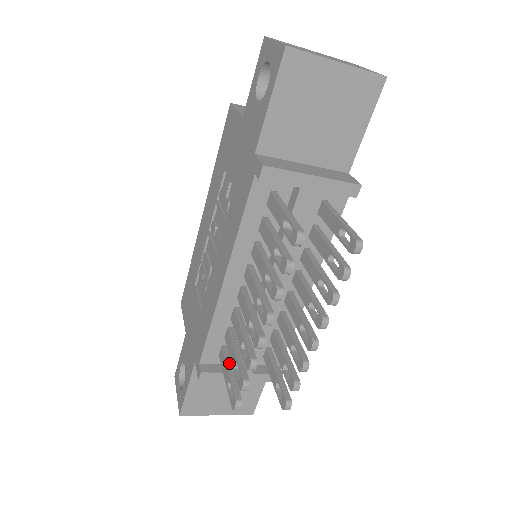
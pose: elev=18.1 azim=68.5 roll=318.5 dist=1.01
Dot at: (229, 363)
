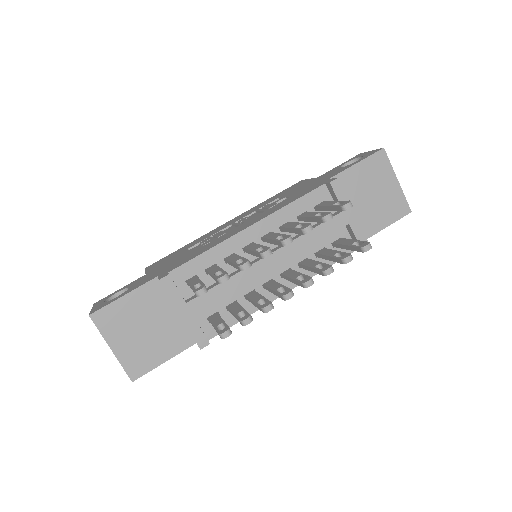
Dot at: occluded
